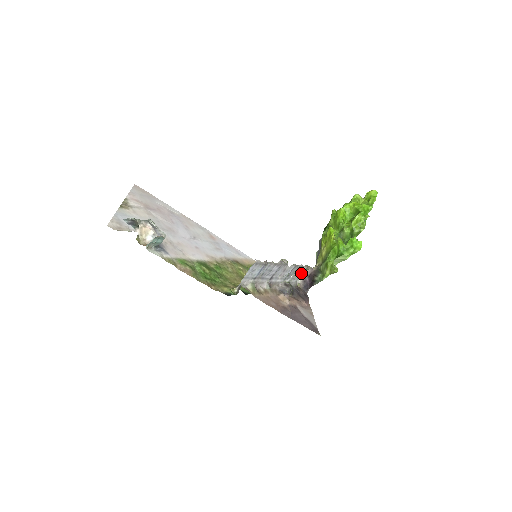
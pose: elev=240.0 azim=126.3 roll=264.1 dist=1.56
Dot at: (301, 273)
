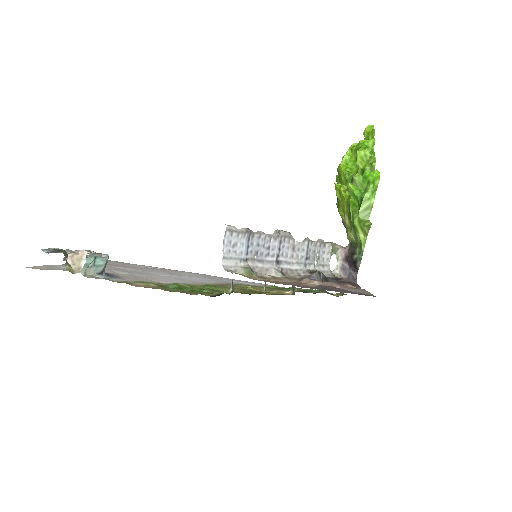
Dot at: (329, 255)
